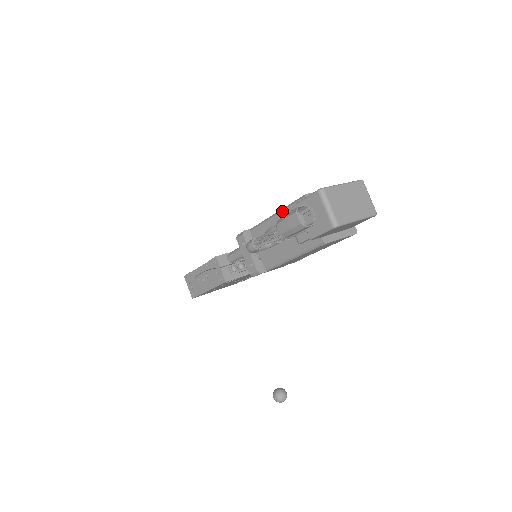
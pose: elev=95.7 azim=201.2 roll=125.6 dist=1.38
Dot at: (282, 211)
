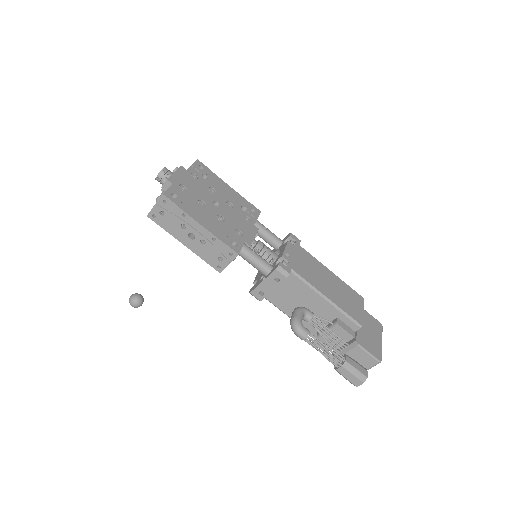
Dot at: (334, 308)
